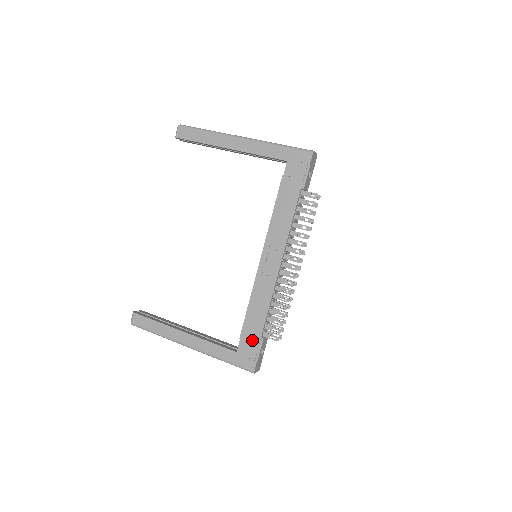
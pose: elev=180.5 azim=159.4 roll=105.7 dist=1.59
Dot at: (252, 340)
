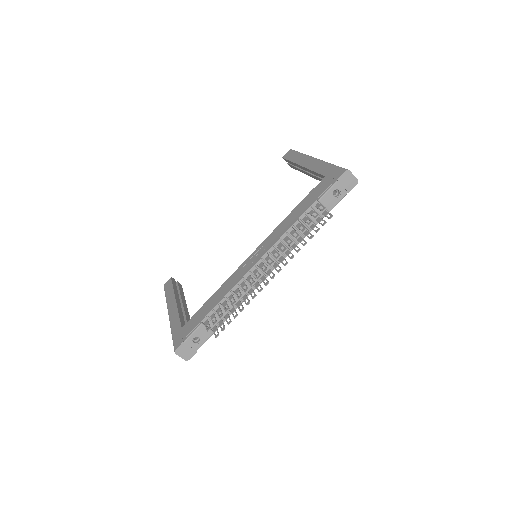
Dot at: (195, 321)
